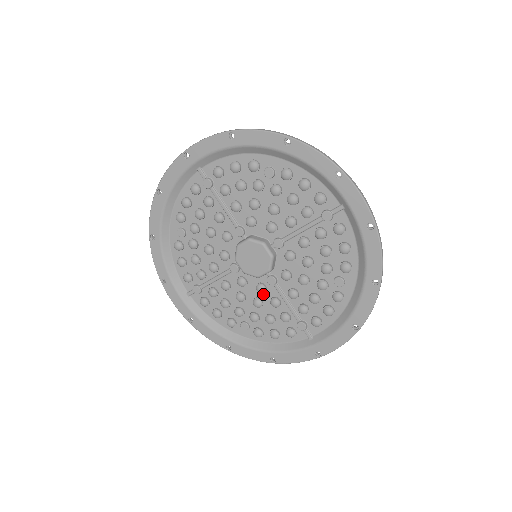
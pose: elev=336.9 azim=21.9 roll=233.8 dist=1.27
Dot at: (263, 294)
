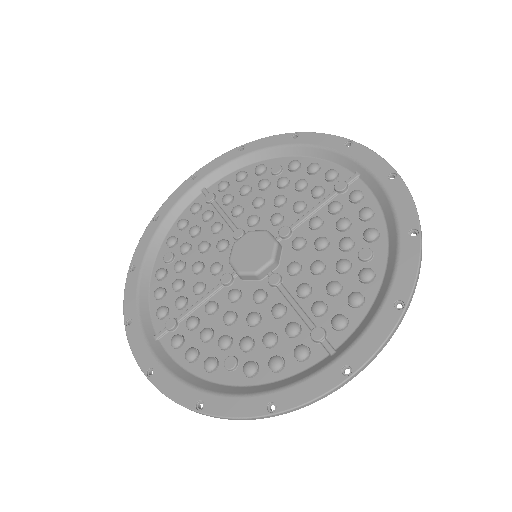
Dot at: (262, 305)
